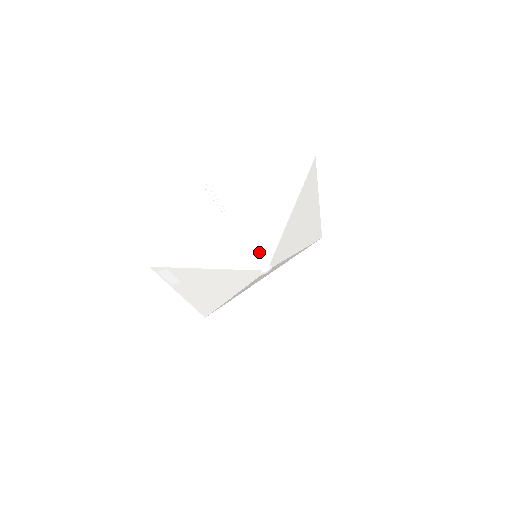
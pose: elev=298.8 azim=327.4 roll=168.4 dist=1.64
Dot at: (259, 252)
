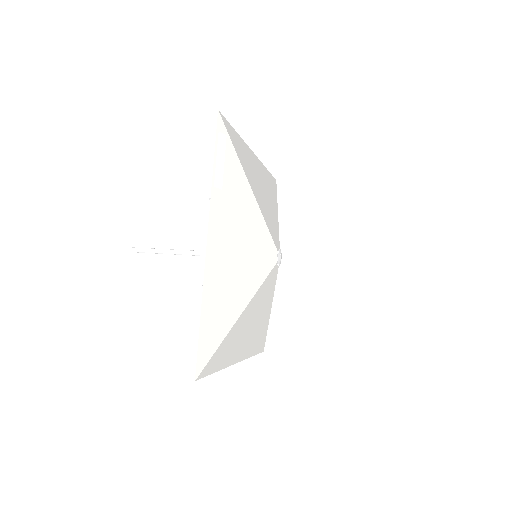
Dot at: (272, 224)
